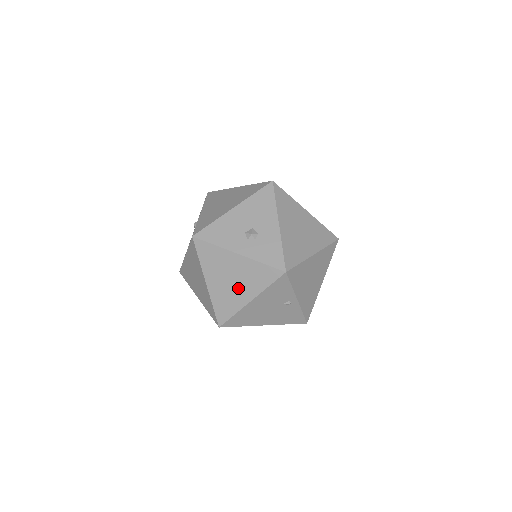
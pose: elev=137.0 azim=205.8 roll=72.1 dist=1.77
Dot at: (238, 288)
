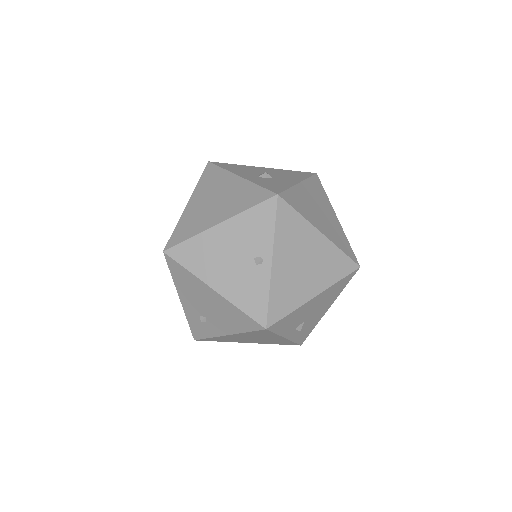
Dot at: (215, 209)
